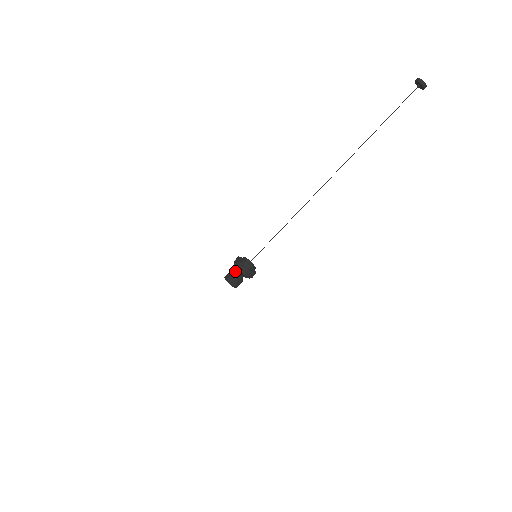
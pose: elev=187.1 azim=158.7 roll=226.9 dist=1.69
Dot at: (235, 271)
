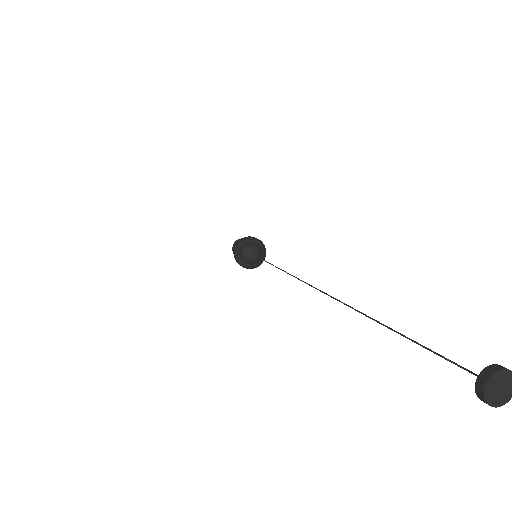
Dot at: occluded
